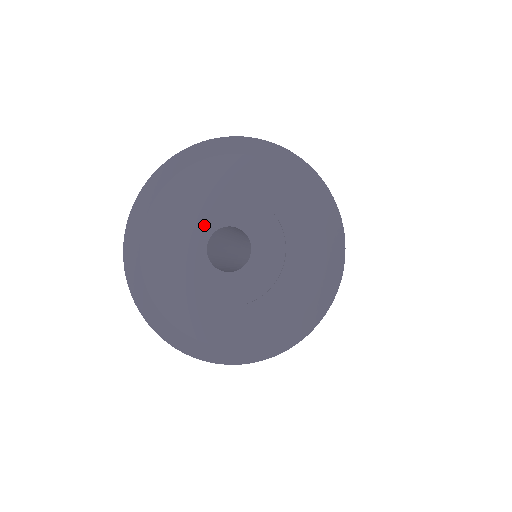
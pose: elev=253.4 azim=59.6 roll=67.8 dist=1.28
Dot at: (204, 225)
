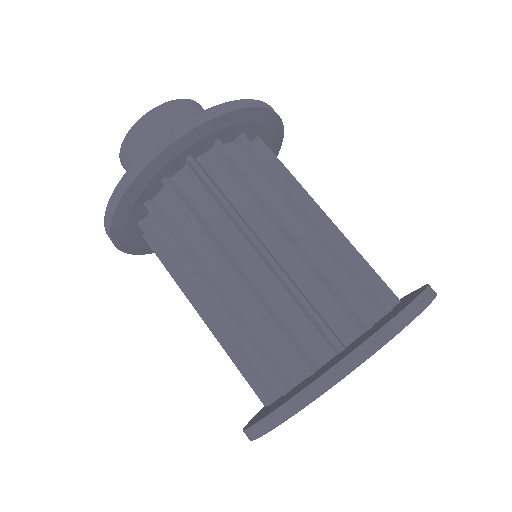
Dot at: occluded
